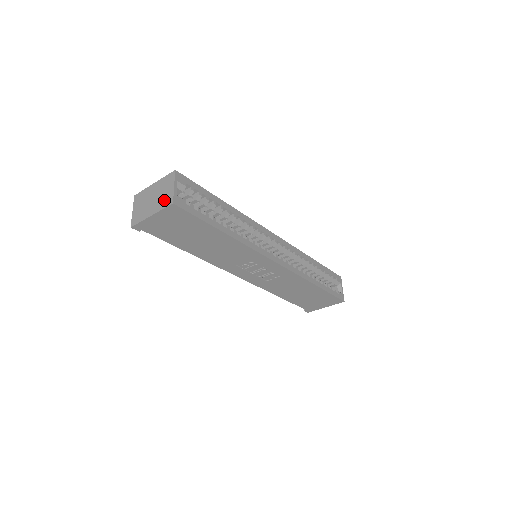
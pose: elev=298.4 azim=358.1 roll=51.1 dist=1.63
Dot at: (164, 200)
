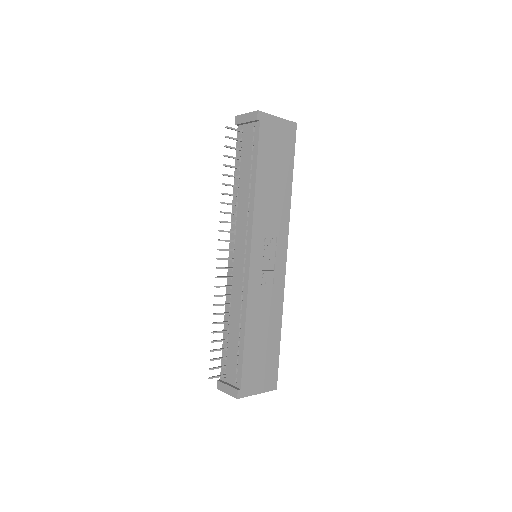
Dot at: occluded
